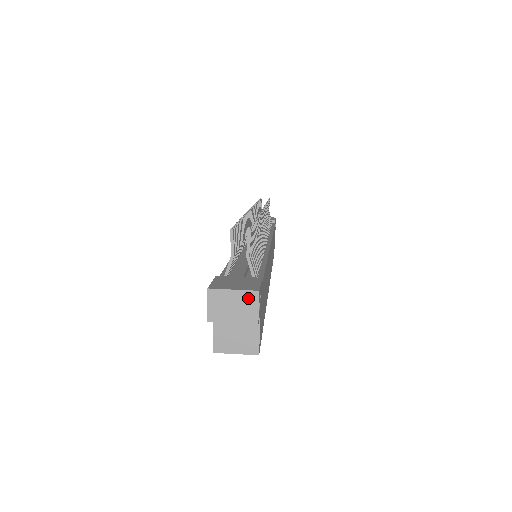
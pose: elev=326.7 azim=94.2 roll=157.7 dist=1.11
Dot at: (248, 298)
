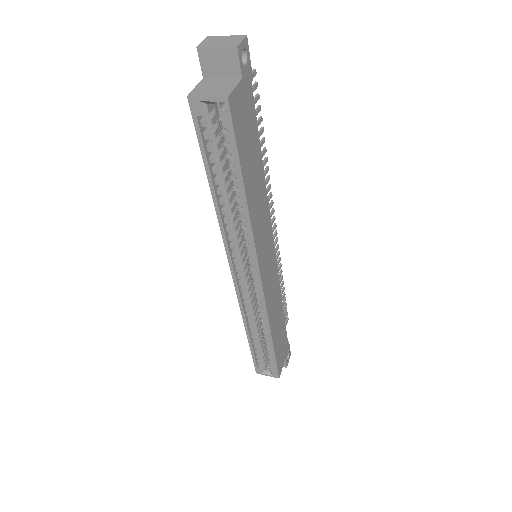
Dot at: (236, 38)
